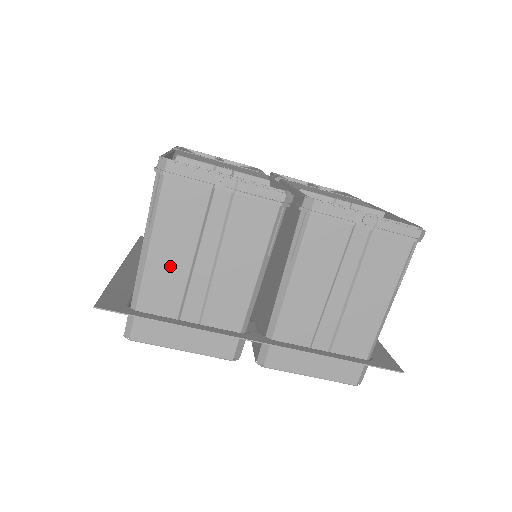
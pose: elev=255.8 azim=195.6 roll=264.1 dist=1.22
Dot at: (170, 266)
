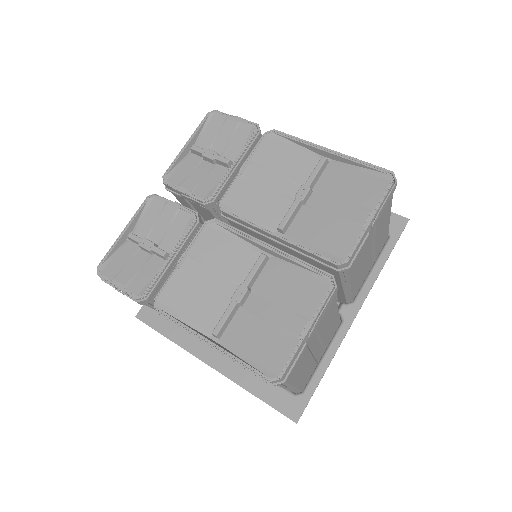
Dot at: (305, 371)
